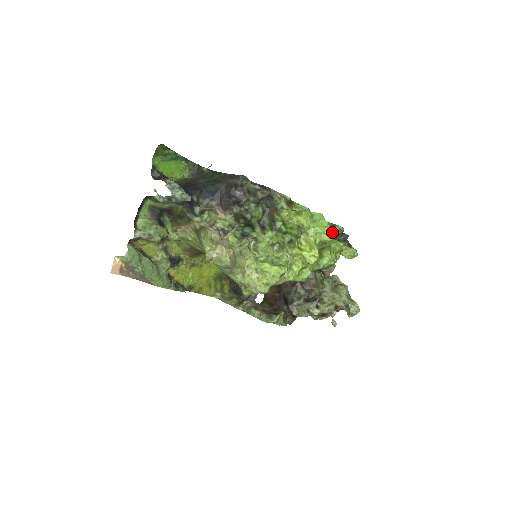
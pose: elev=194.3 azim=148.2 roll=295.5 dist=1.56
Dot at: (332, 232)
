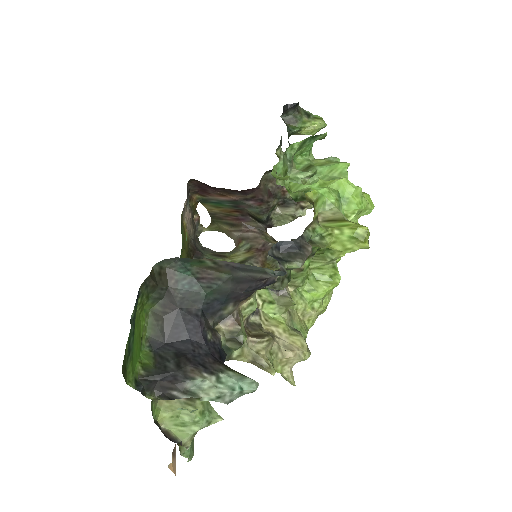
Dot at: occluded
